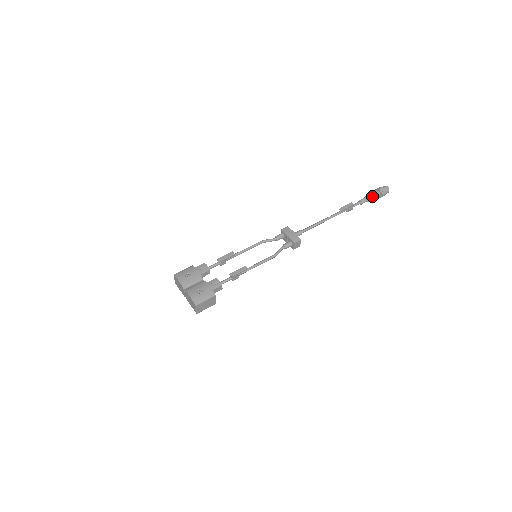
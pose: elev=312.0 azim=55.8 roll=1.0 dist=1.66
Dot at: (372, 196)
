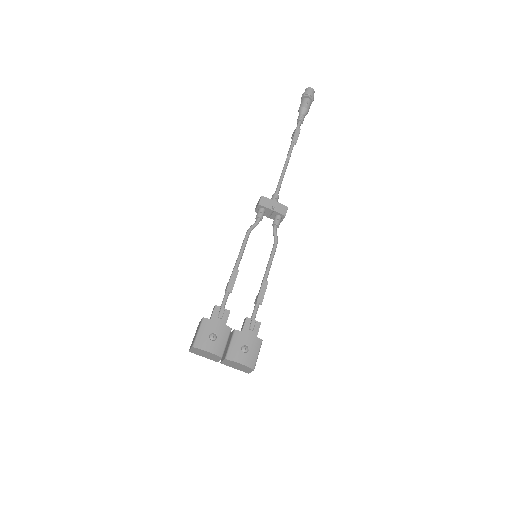
Dot at: (308, 109)
